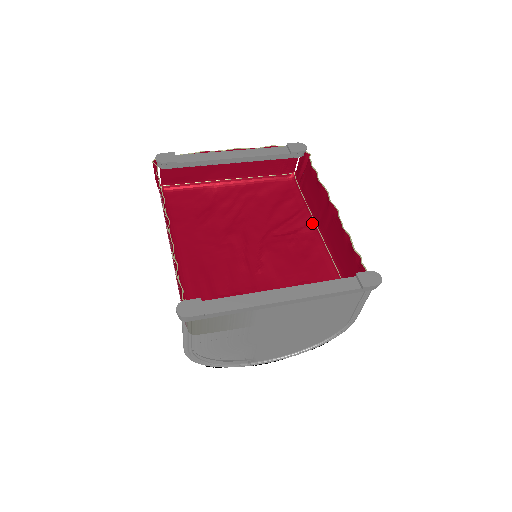
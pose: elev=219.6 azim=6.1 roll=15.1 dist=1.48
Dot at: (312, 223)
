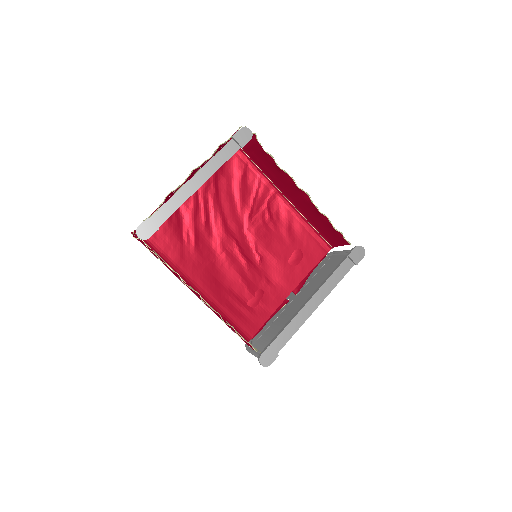
Dot at: (274, 189)
